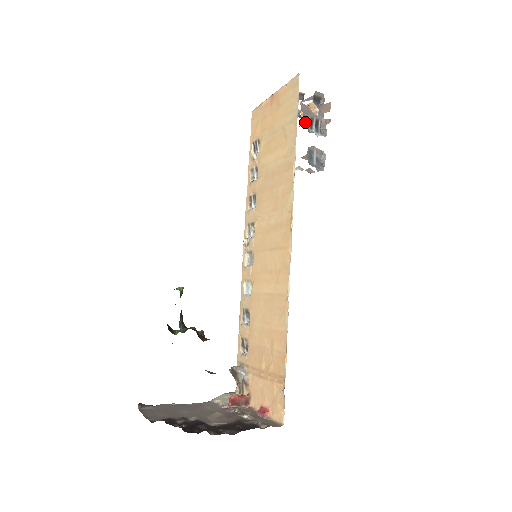
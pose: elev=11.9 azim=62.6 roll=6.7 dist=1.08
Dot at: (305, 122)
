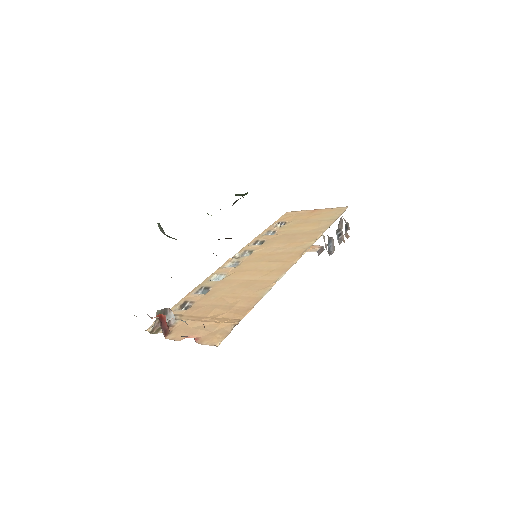
Dot at: occluded
